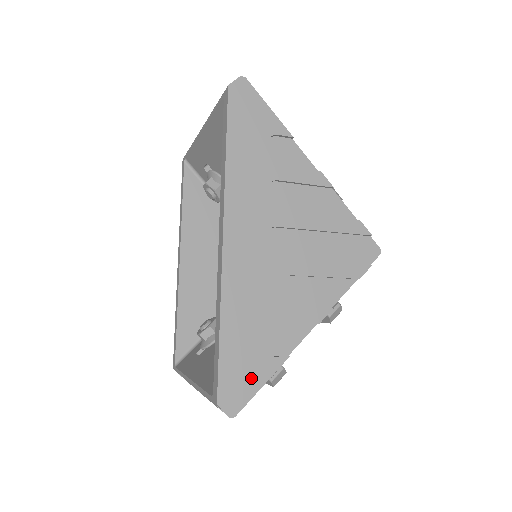
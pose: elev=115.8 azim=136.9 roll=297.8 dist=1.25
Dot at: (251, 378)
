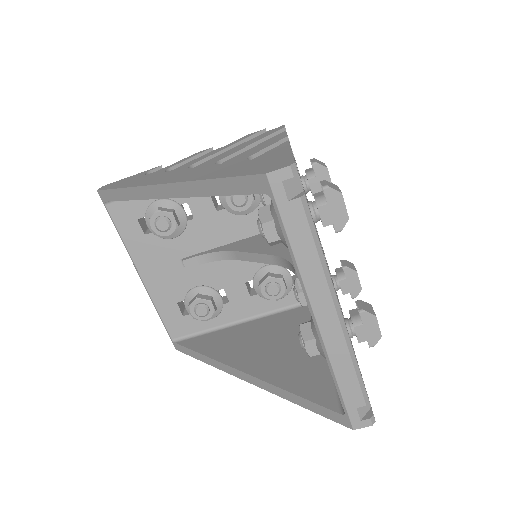
Dot at: occluded
